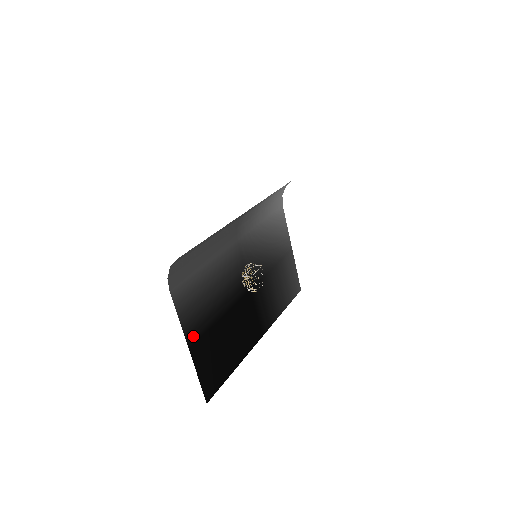
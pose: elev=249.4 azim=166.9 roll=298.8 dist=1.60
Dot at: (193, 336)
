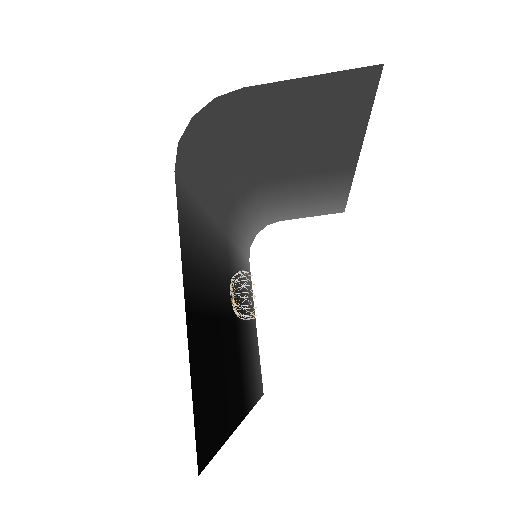
Dot at: (190, 295)
